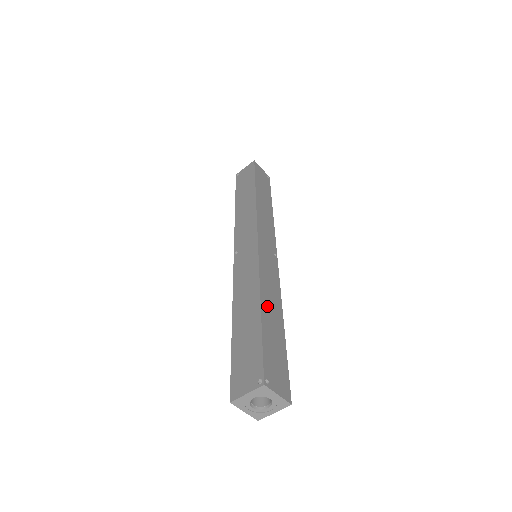
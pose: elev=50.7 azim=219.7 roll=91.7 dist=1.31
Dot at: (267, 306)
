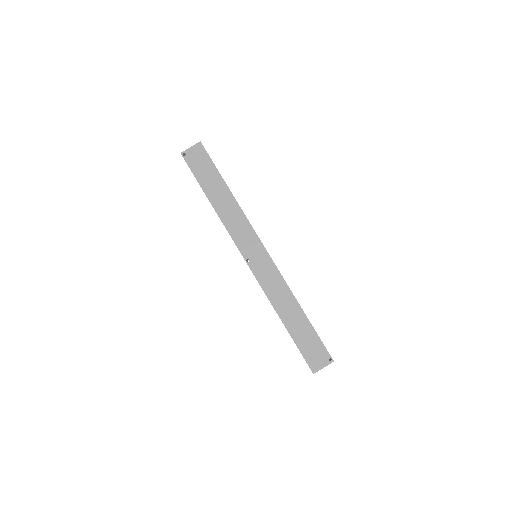
Dot at: occluded
